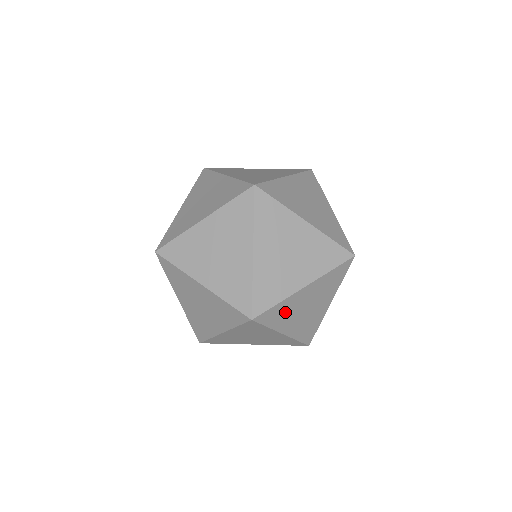
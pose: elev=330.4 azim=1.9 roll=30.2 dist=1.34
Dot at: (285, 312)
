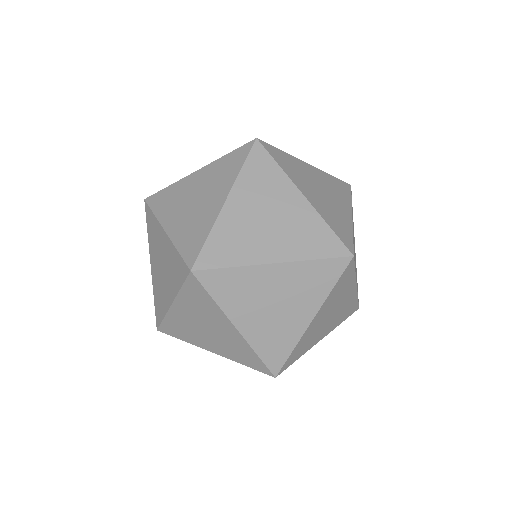
Dot at: (241, 290)
